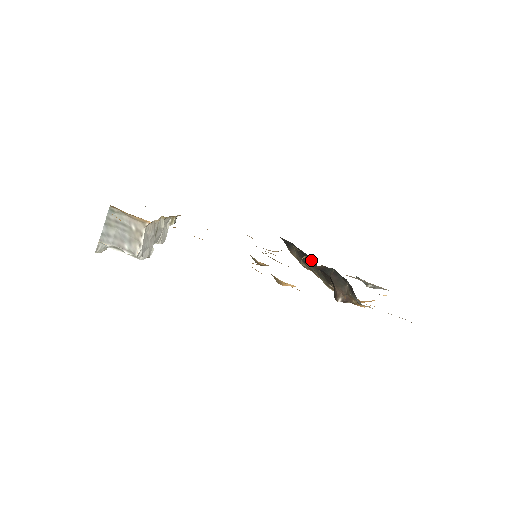
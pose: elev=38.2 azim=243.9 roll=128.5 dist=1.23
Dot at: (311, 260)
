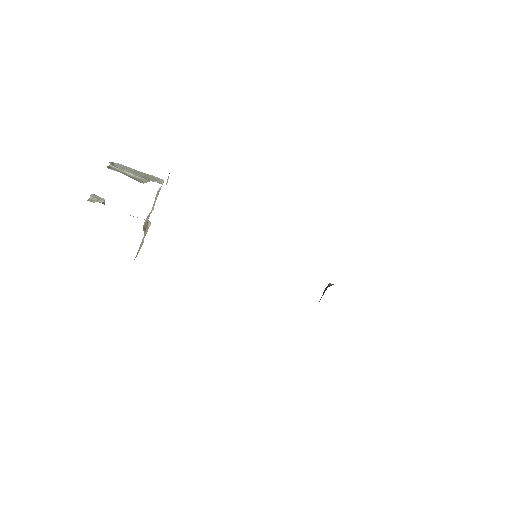
Dot at: occluded
